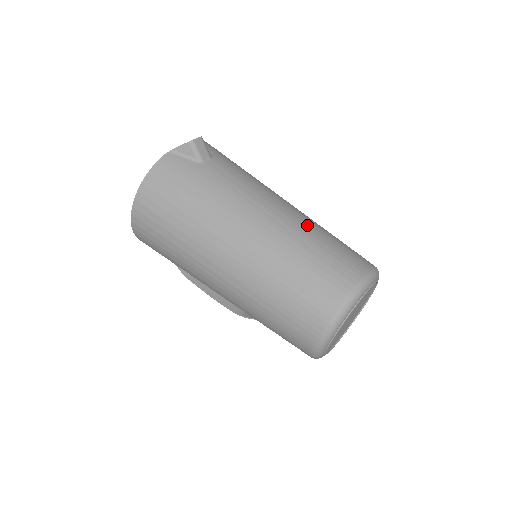
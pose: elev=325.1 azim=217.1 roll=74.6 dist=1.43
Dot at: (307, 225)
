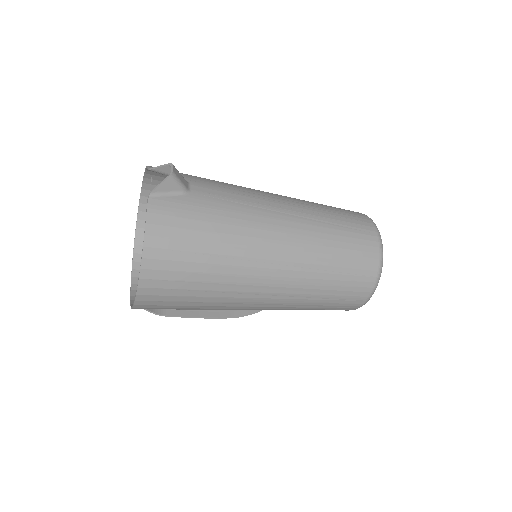
Dot at: (309, 206)
